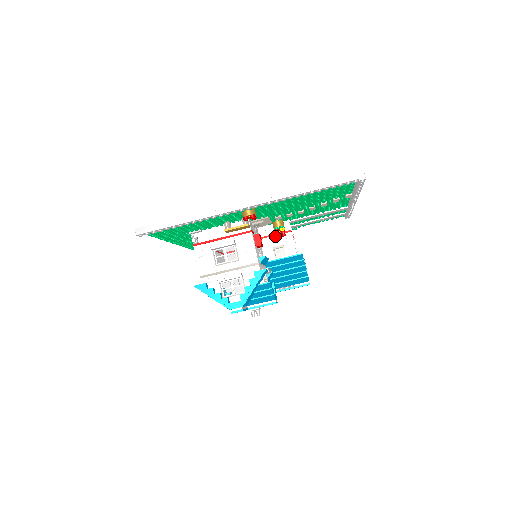
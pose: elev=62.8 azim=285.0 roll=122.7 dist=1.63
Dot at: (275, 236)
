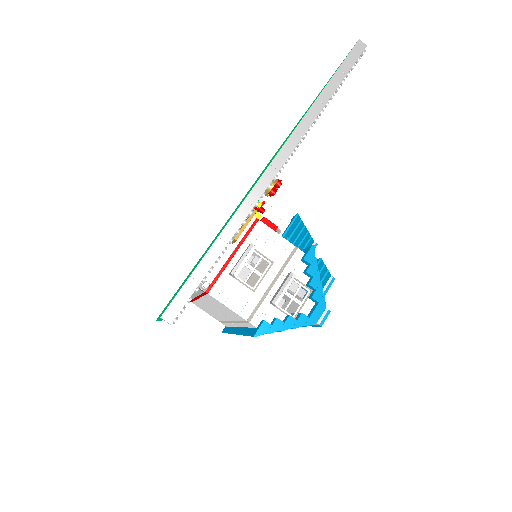
Dot at: occluded
